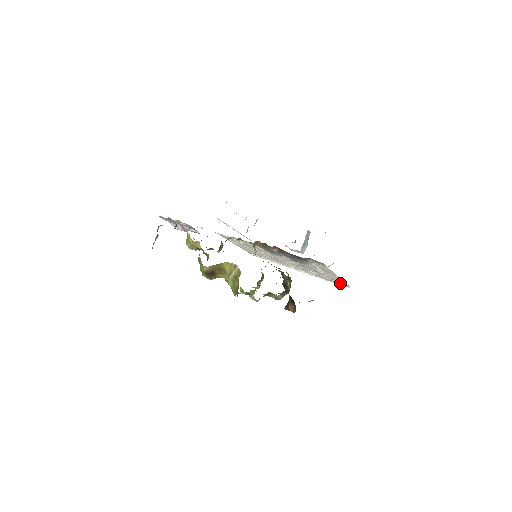
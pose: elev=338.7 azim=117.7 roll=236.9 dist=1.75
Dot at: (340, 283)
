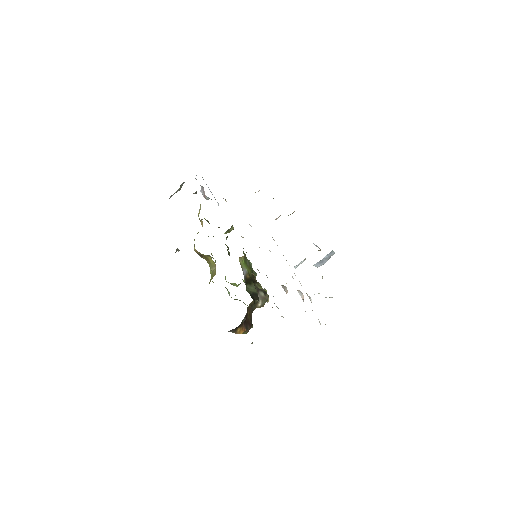
Dot at: occluded
